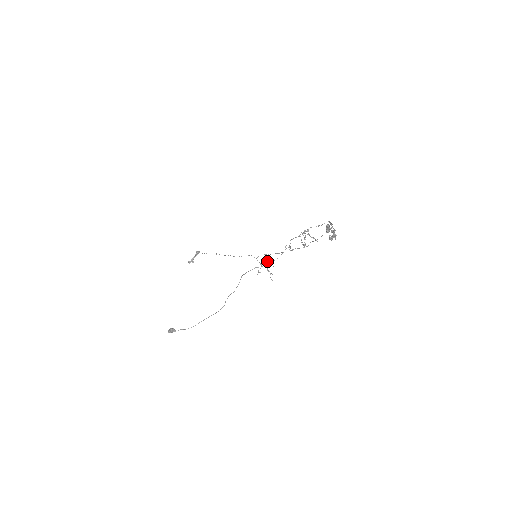
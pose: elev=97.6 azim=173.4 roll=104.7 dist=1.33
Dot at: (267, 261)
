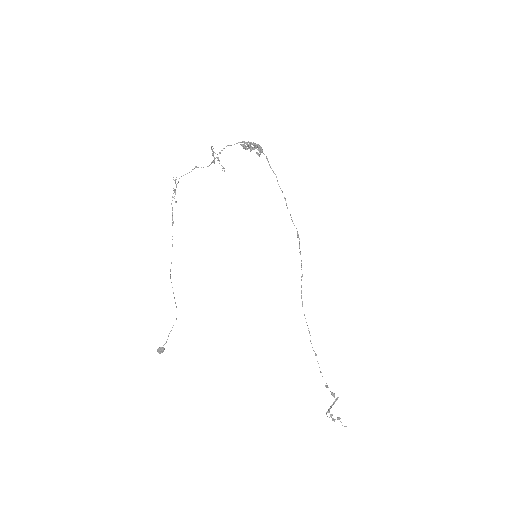
Dot at: (176, 185)
